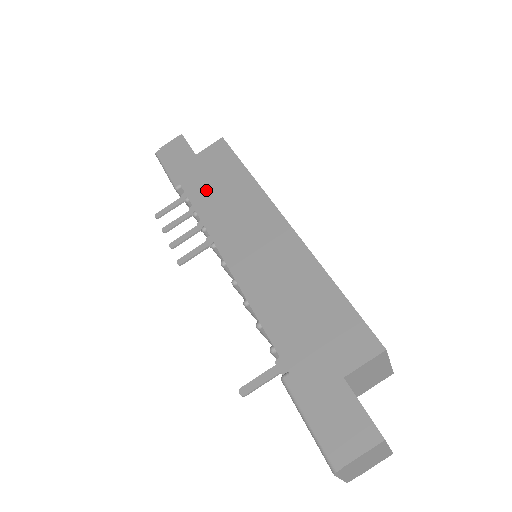
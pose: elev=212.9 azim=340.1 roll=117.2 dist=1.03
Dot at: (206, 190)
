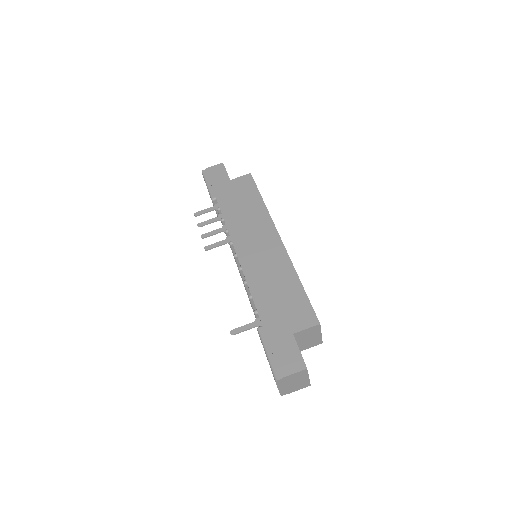
Dot at: (233, 206)
